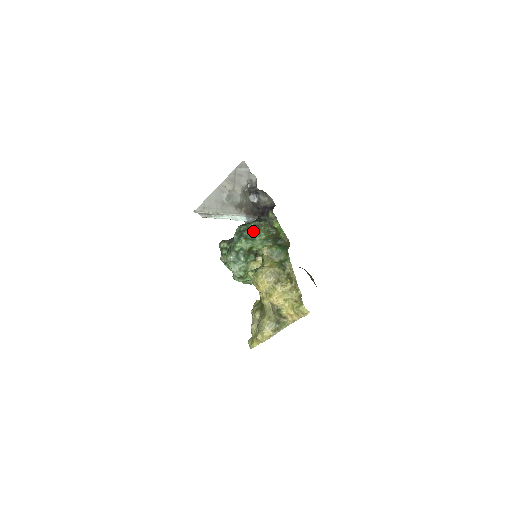
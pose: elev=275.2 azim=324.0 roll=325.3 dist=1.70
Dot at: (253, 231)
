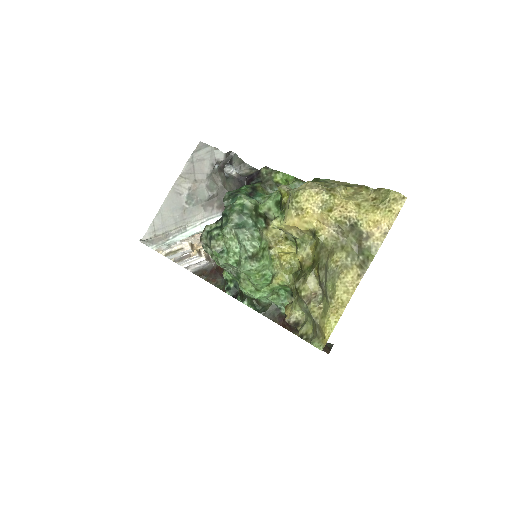
Dot at: (249, 193)
